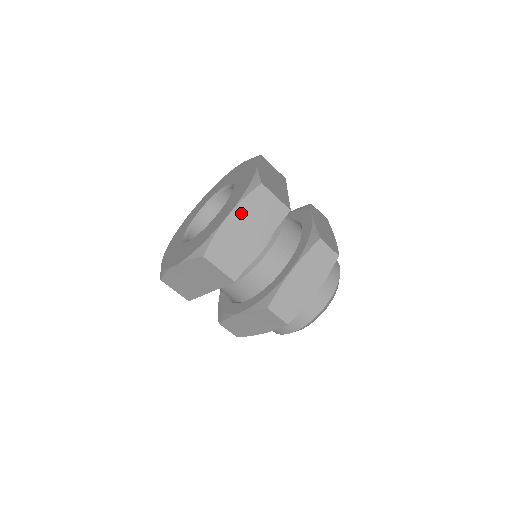
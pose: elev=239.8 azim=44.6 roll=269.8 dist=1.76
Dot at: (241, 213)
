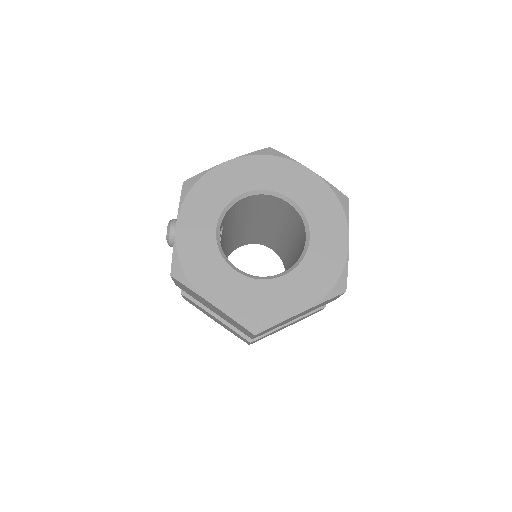
Dot at: occluded
